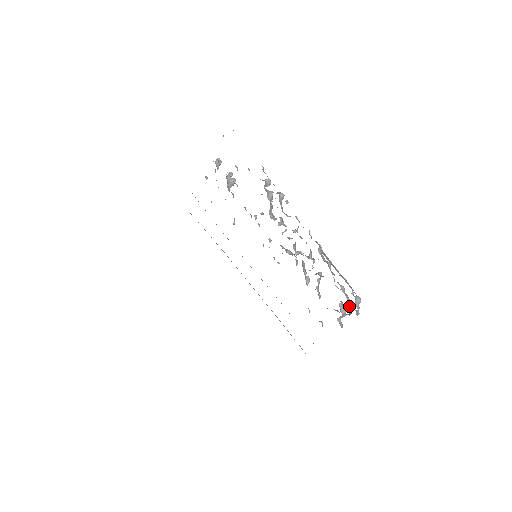
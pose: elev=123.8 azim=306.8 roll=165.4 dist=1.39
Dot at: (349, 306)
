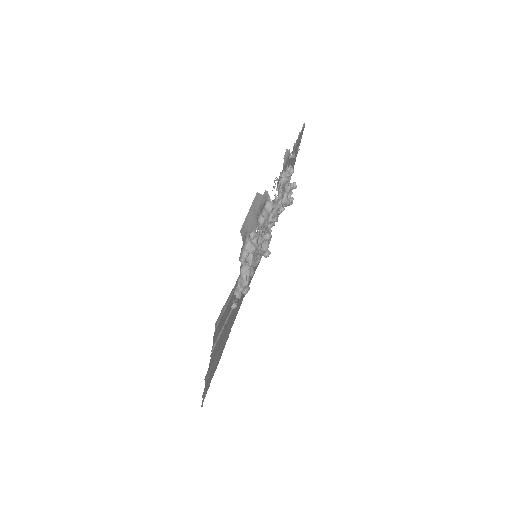
Dot at: (250, 265)
